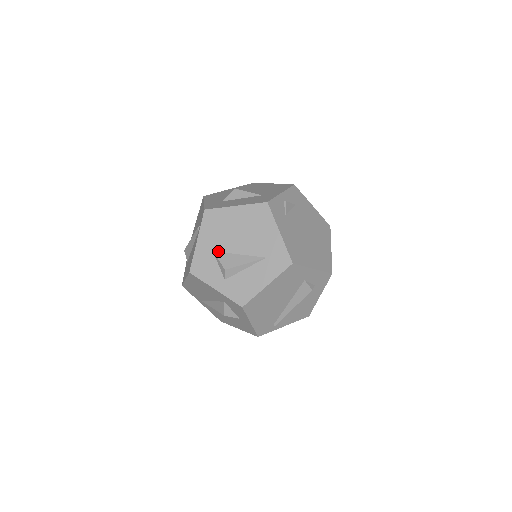
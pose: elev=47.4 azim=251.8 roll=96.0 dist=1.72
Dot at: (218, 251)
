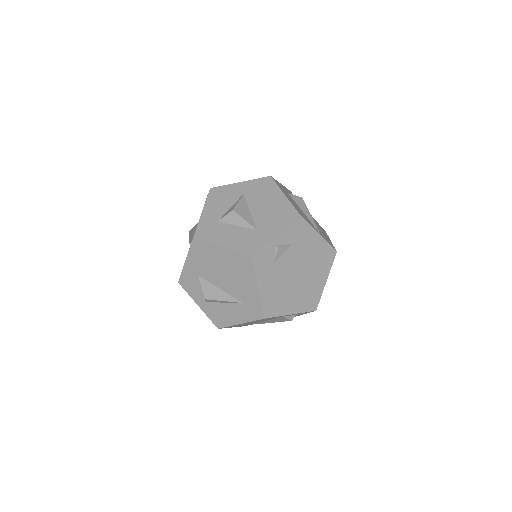
Dot at: (203, 277)
